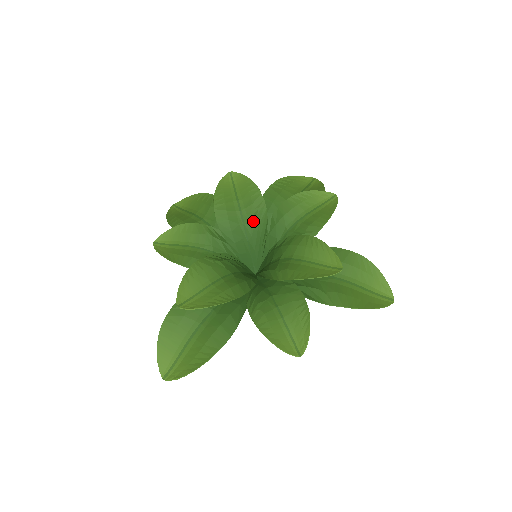
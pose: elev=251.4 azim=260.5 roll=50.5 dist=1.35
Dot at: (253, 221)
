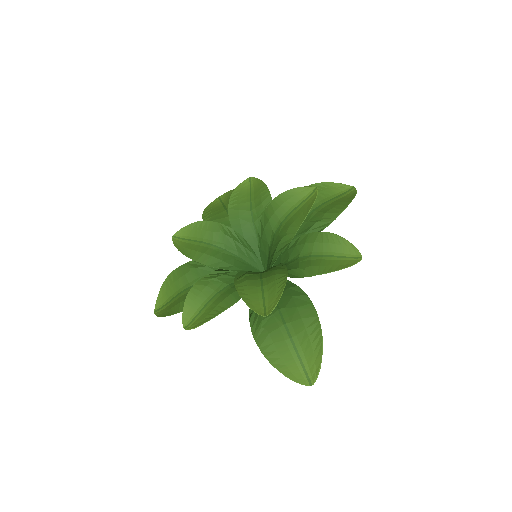
Dot at: (227, 241)
